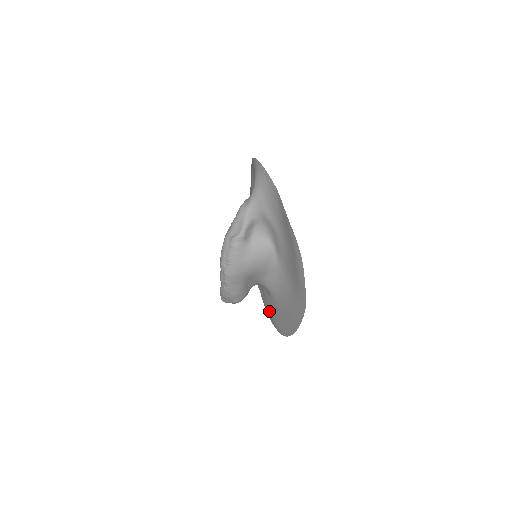
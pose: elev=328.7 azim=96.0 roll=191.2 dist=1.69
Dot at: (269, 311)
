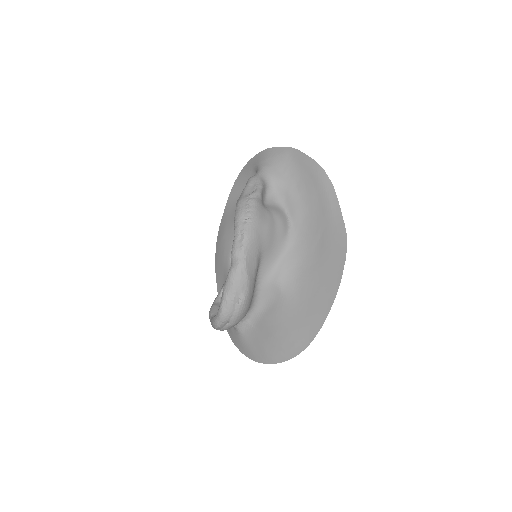
Dot at: (274, 338)
